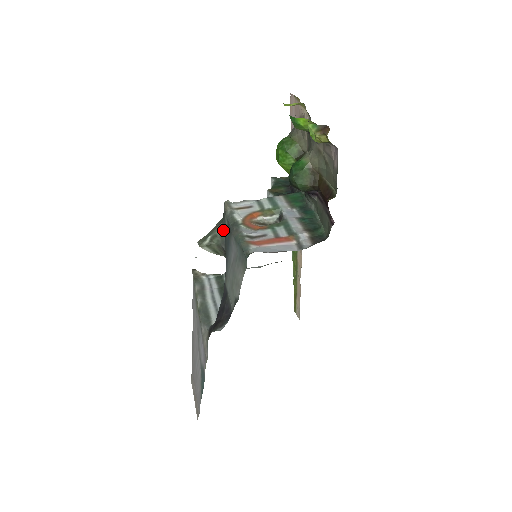
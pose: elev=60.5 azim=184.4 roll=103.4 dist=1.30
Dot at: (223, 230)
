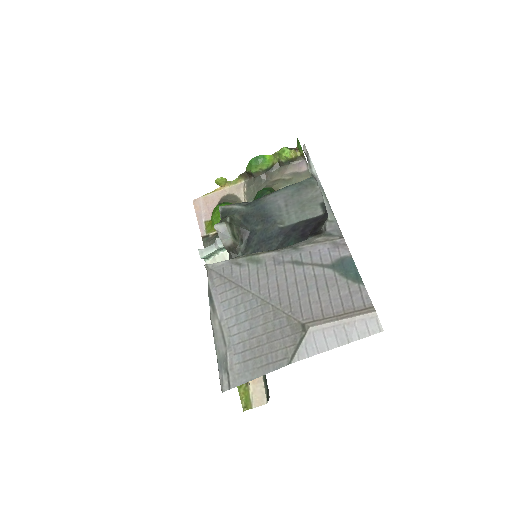
Dot at: (236, 216)
